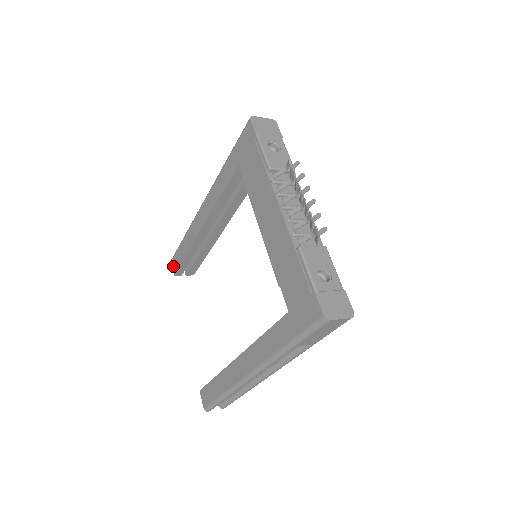
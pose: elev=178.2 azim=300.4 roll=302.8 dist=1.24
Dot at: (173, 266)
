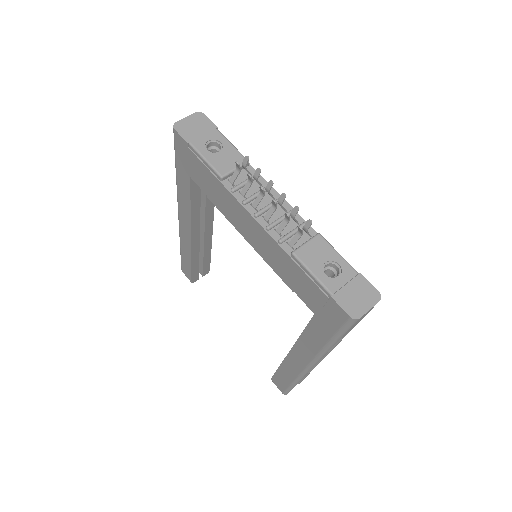
Dot at: (186, 276)
